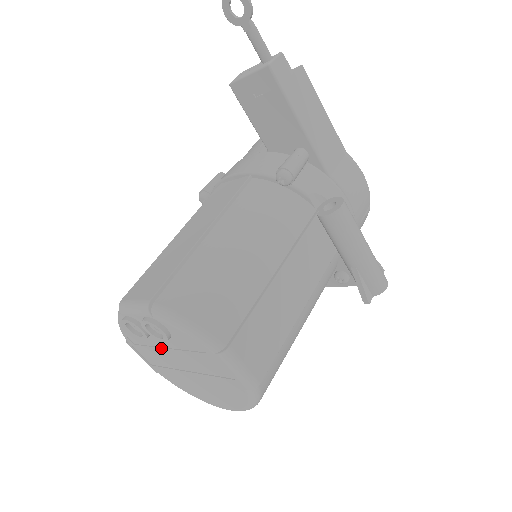
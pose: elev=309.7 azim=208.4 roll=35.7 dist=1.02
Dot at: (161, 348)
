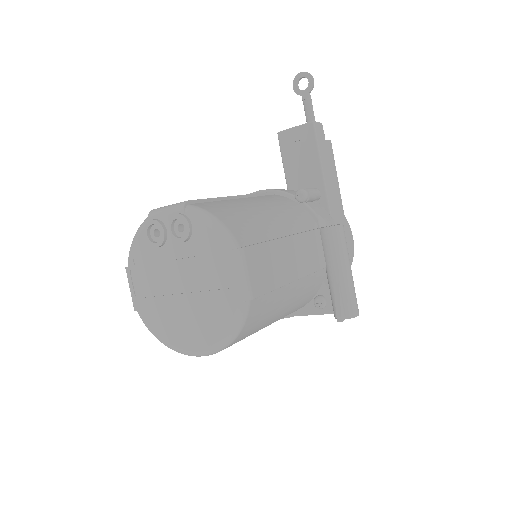
Dot at: (167, 261)
